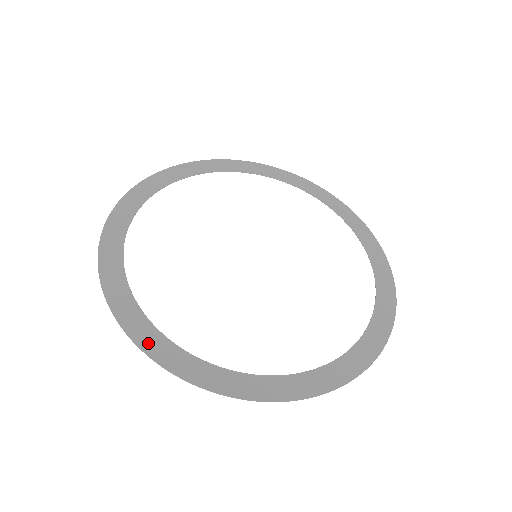
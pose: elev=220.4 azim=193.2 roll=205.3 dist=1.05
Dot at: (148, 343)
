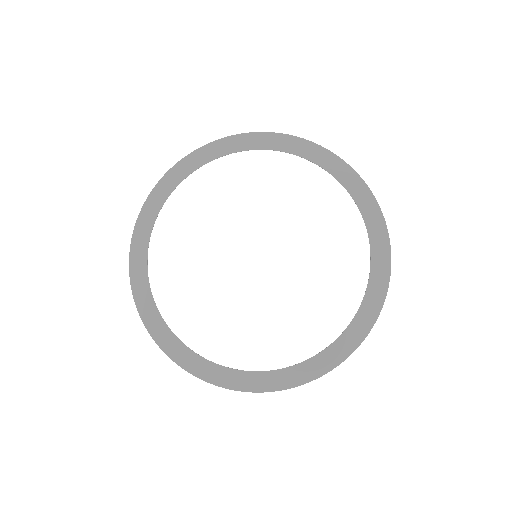
Dot at: (197, 369)
